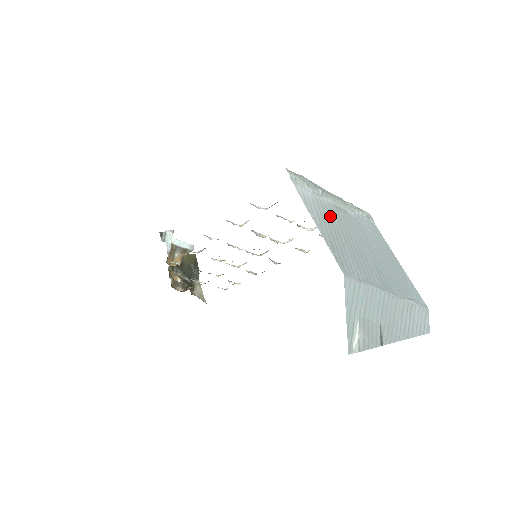
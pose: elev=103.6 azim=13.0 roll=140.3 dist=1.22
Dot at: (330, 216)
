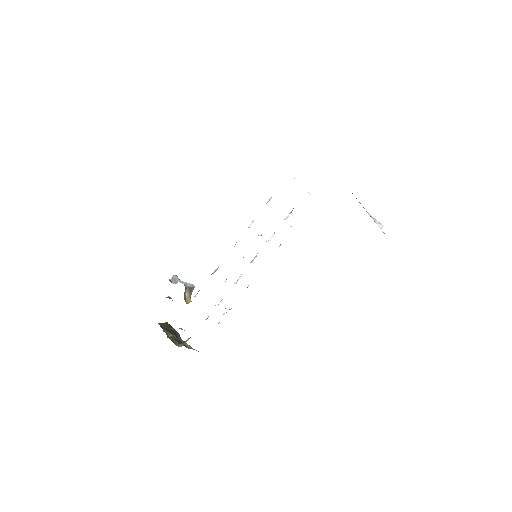
Dot at: occluded
